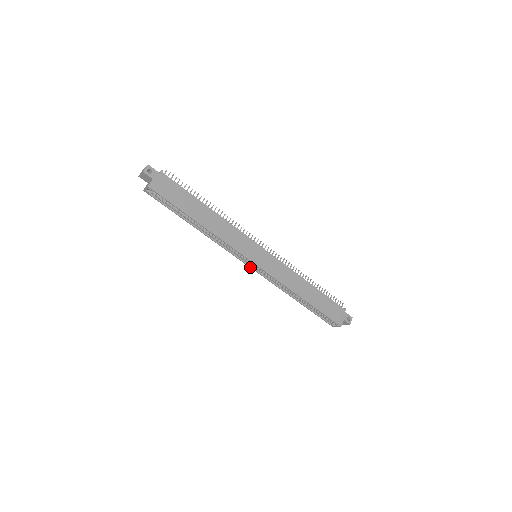
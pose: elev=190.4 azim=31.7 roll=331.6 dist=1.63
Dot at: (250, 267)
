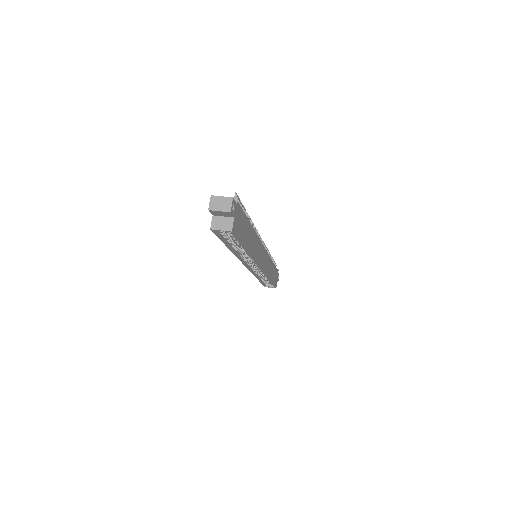
Dot at: (247, 268)
